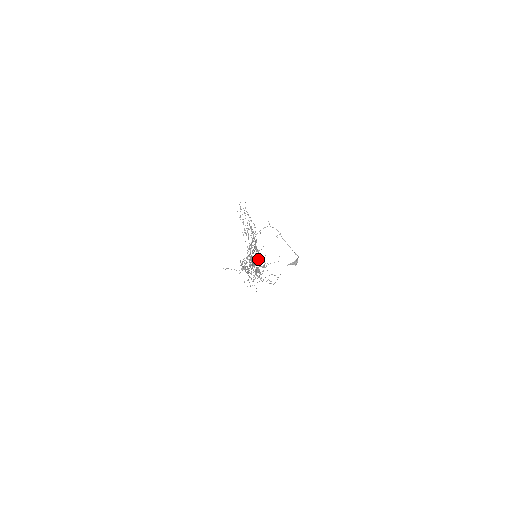
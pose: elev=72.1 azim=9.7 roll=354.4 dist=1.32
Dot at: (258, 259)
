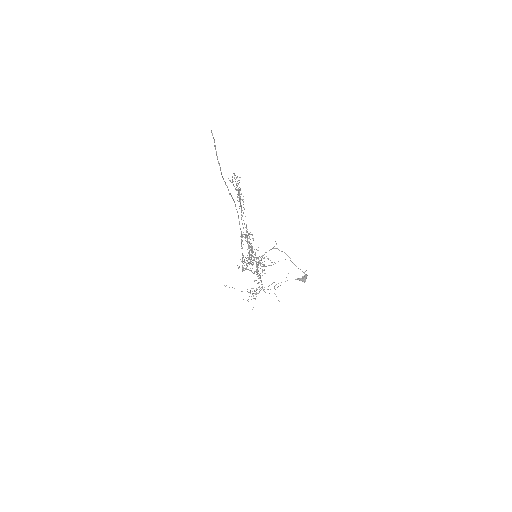
Dot at: occluded
